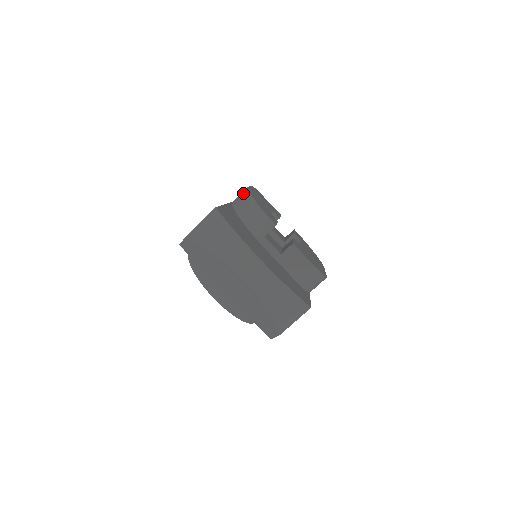
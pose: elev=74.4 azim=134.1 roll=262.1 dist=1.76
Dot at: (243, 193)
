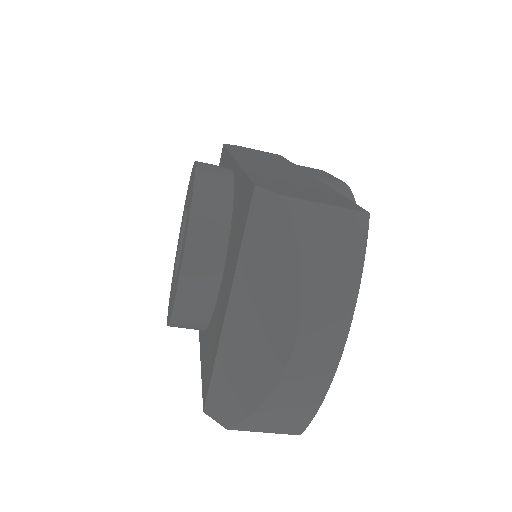
Dot at: (343, 189)
